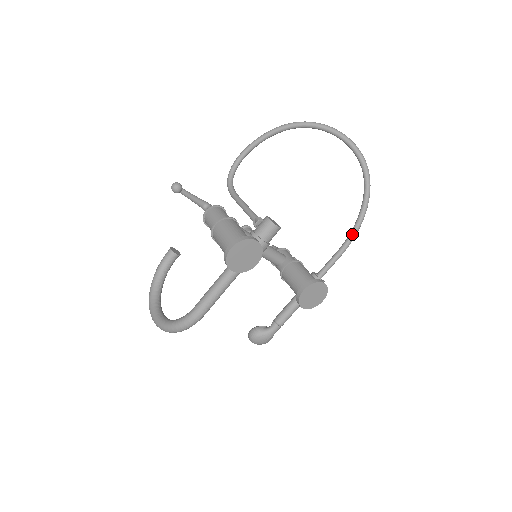
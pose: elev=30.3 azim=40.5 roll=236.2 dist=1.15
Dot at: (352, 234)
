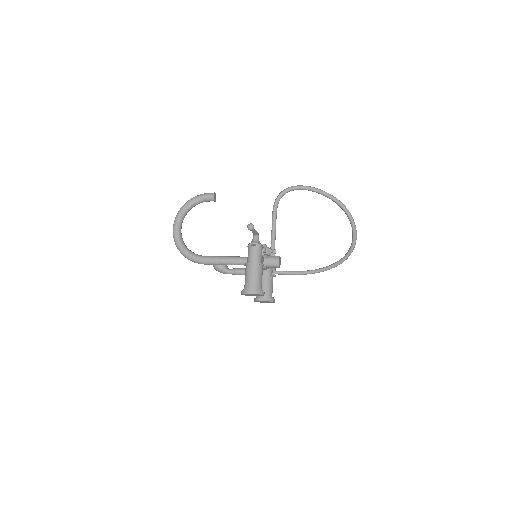
Dot at: (310, 273)
